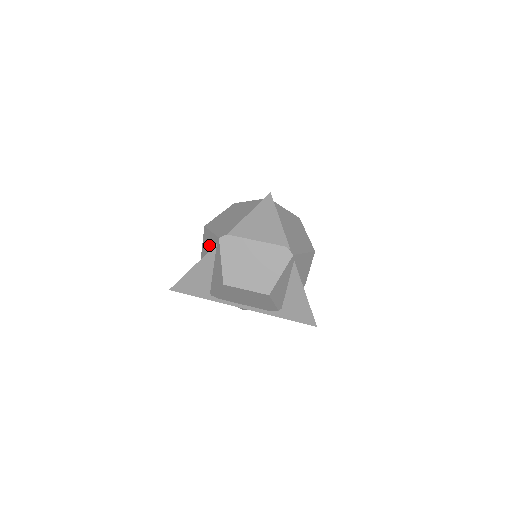
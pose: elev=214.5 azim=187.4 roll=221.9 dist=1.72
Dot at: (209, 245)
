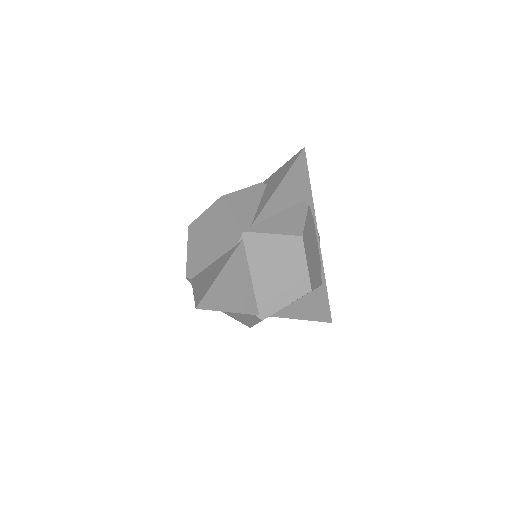
Dot at: occluded
